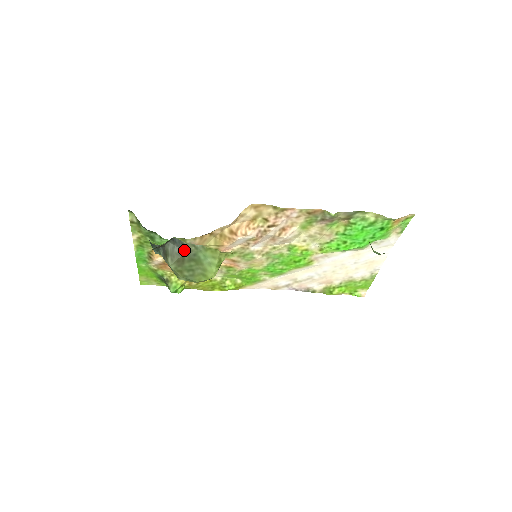
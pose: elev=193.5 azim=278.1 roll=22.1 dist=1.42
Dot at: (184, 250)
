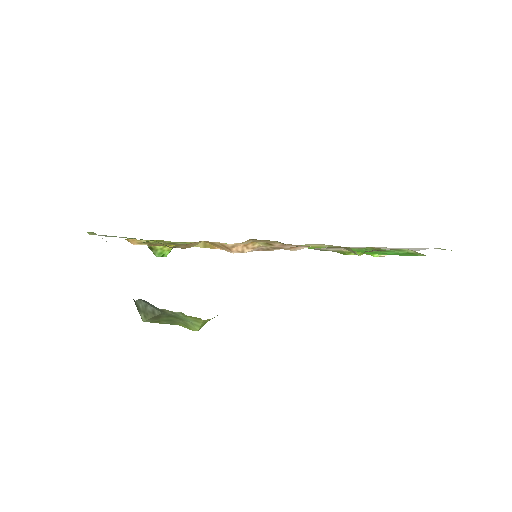
Dot at: (159, 311)
